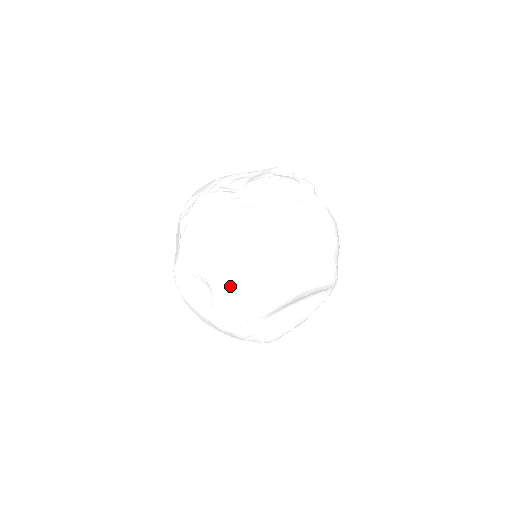
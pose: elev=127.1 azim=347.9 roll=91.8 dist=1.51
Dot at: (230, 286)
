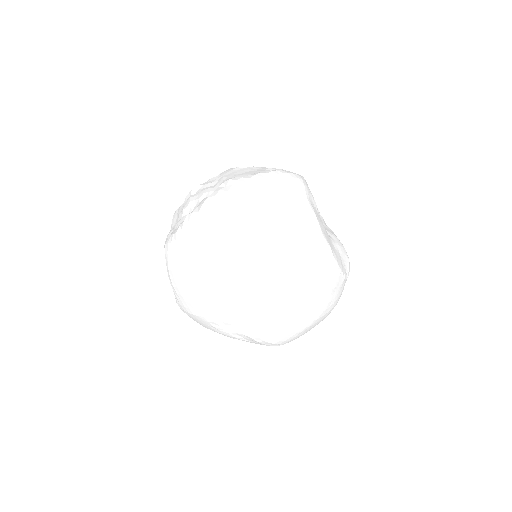
Dot at: (288, 225)
